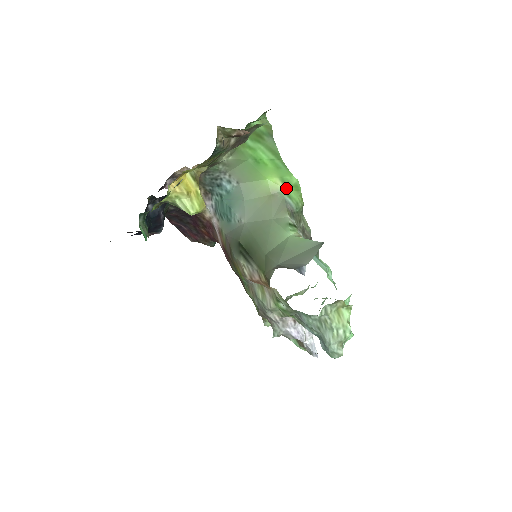
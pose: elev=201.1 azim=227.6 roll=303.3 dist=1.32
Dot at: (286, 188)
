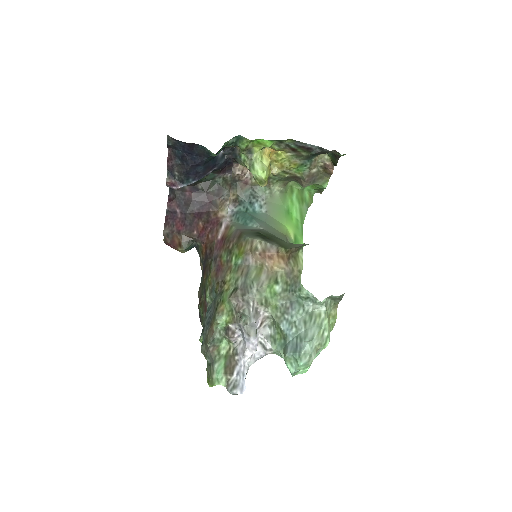
Dot at: (294, 242)
